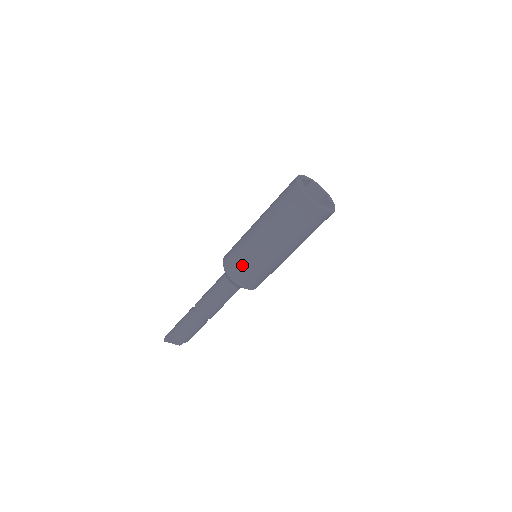
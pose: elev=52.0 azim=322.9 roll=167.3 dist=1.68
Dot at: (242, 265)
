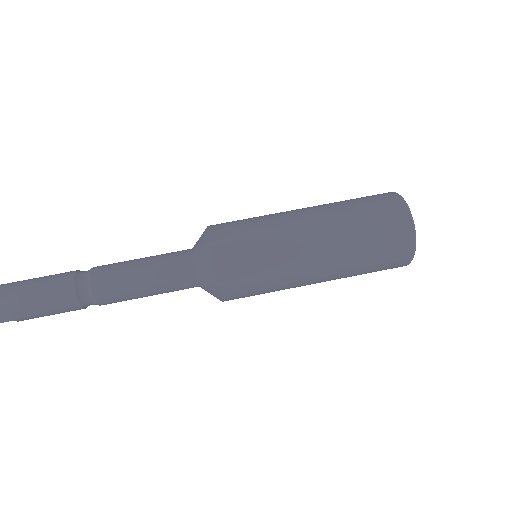
Dot at: (246, 240)
